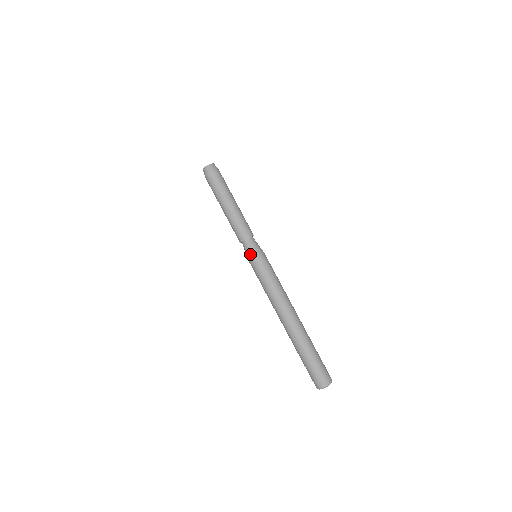
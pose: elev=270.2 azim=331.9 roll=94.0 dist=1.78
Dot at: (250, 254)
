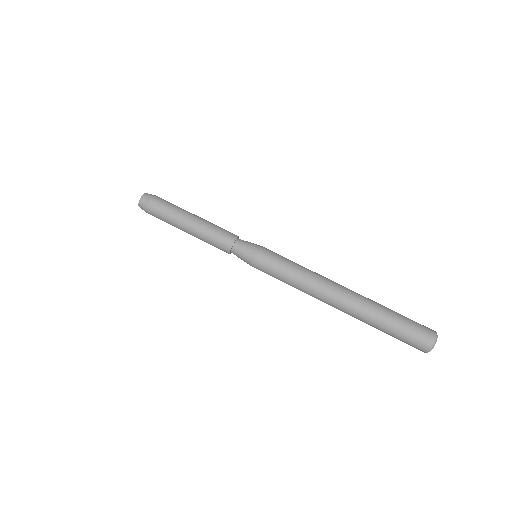
Dot at: (250, 253)
